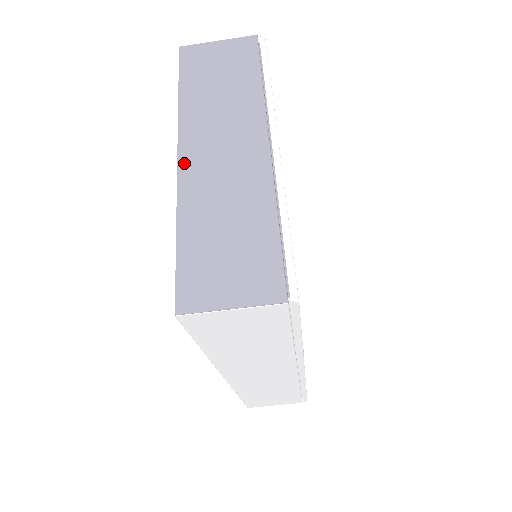
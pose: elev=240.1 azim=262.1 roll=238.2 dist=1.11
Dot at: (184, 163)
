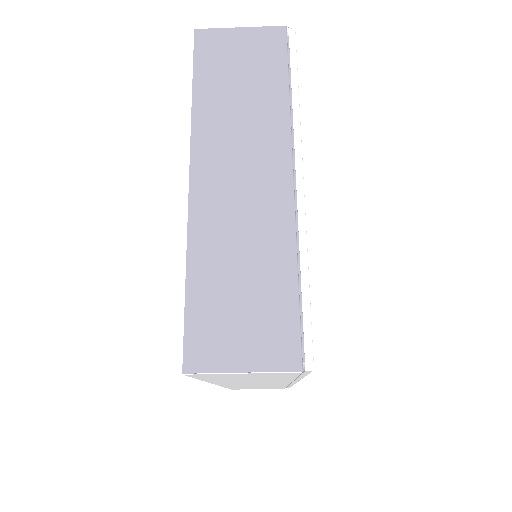
Dot at: (196, 188)
